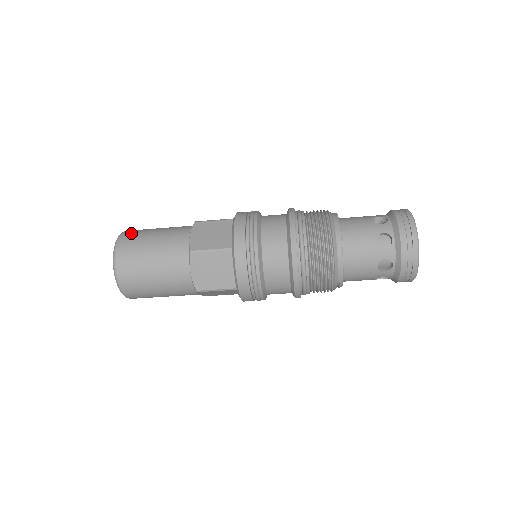
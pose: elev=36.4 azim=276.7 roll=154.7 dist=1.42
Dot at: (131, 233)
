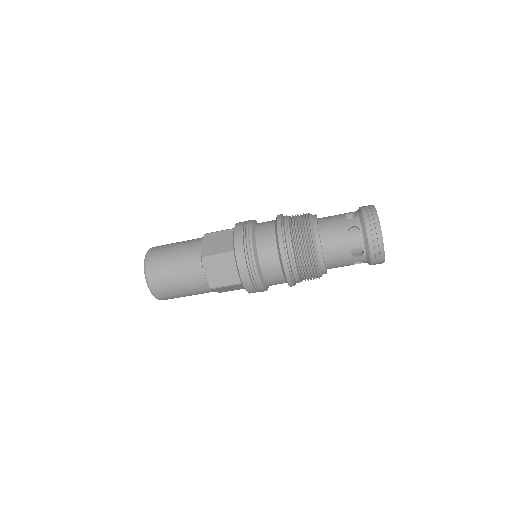
Dot at: (156, 248)
